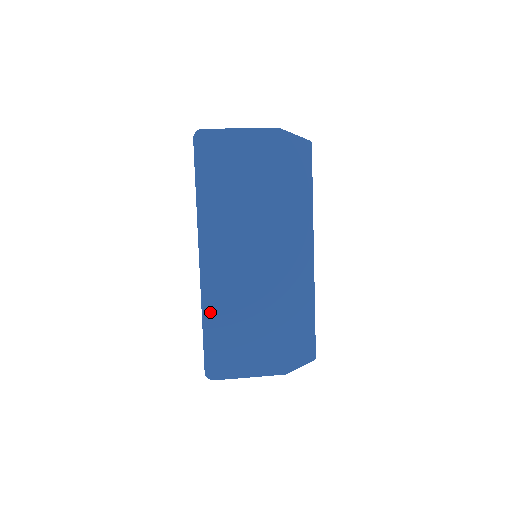
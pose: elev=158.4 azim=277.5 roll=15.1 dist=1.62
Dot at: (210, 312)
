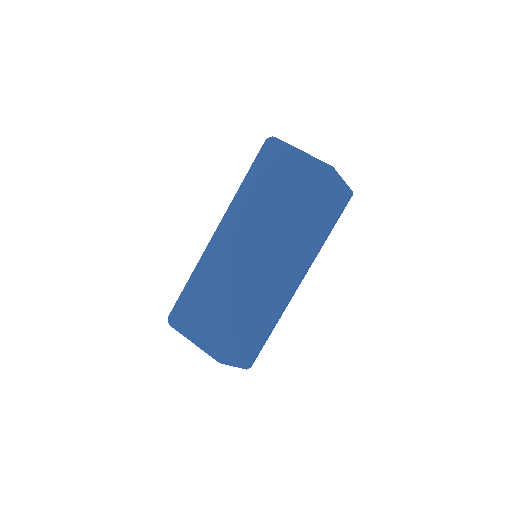
Dot at: (199, 274)
